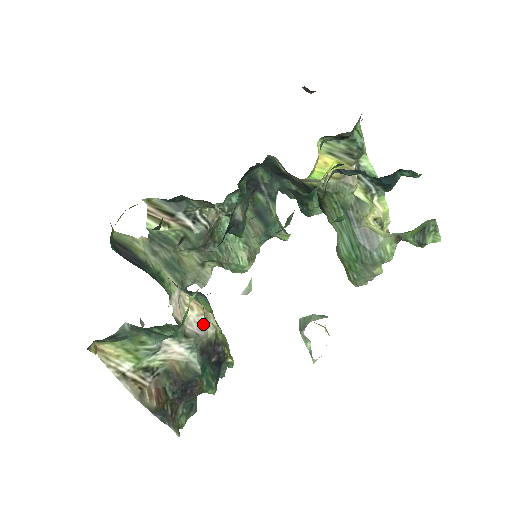
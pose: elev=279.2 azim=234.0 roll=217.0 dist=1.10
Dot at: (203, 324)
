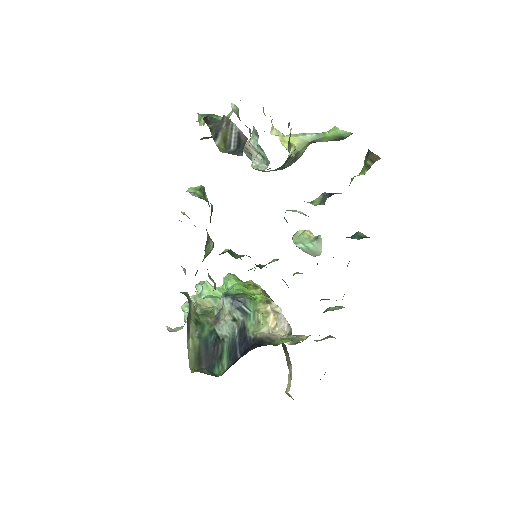
Dot at: (281, 317)
